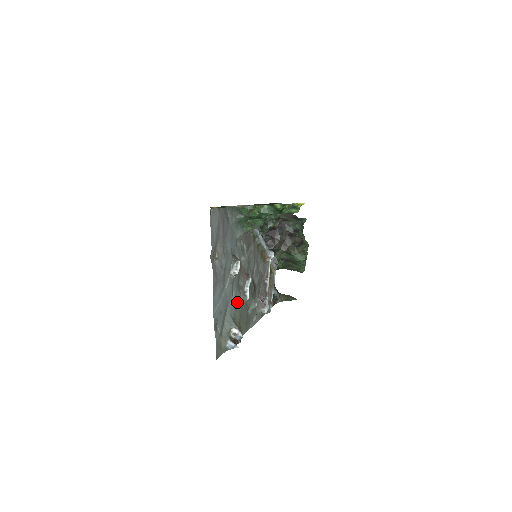
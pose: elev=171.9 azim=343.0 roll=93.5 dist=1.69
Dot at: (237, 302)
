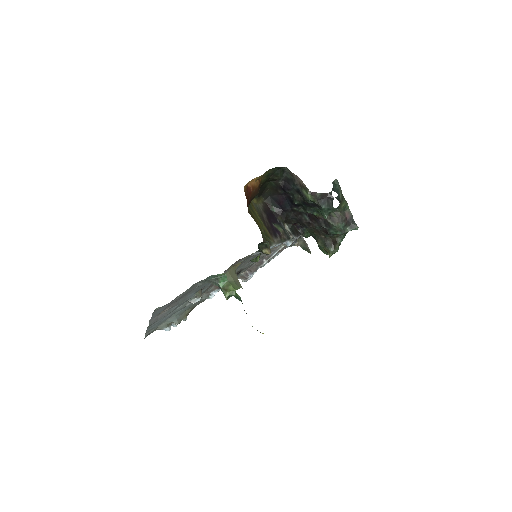
Dot at: (193, 304)
